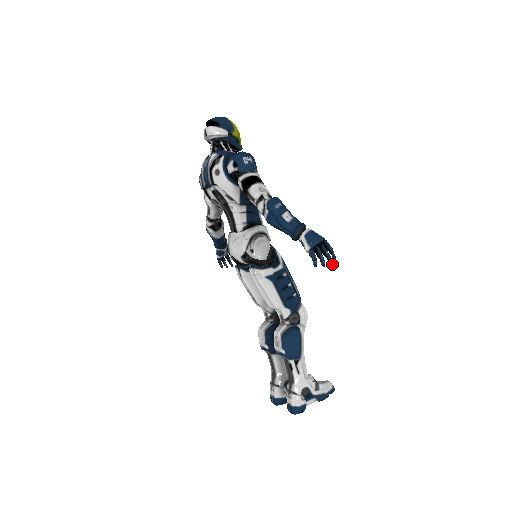
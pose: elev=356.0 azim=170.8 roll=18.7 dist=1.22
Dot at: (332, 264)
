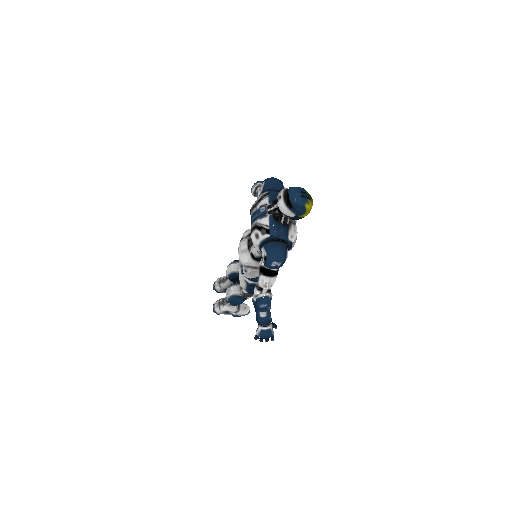
Dot at: occluded
